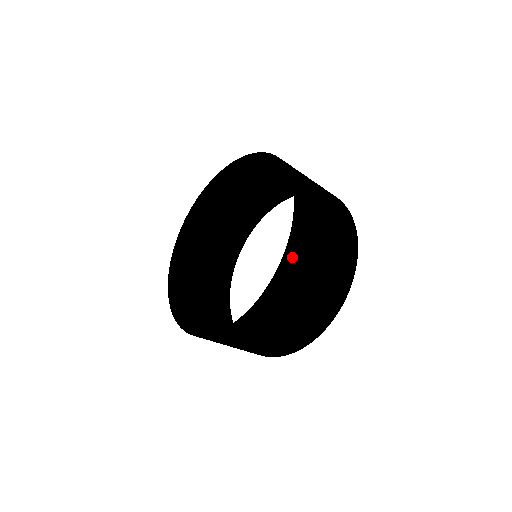
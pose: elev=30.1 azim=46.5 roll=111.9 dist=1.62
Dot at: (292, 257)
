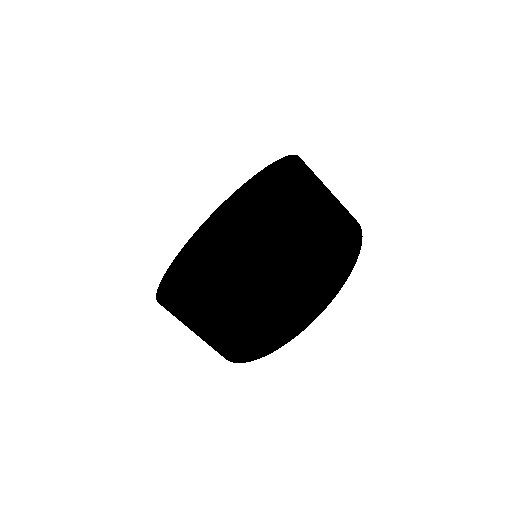
Dot at: (306, 171)
